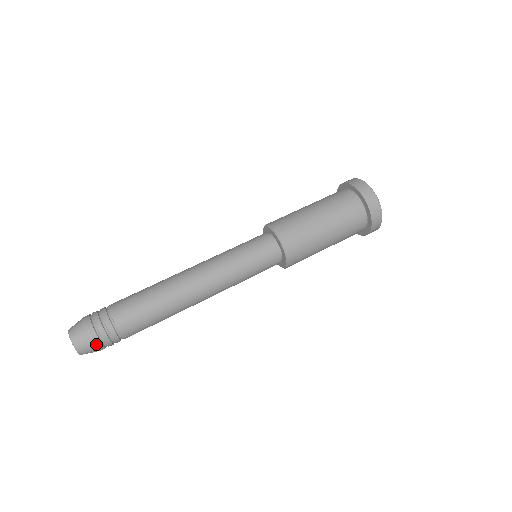
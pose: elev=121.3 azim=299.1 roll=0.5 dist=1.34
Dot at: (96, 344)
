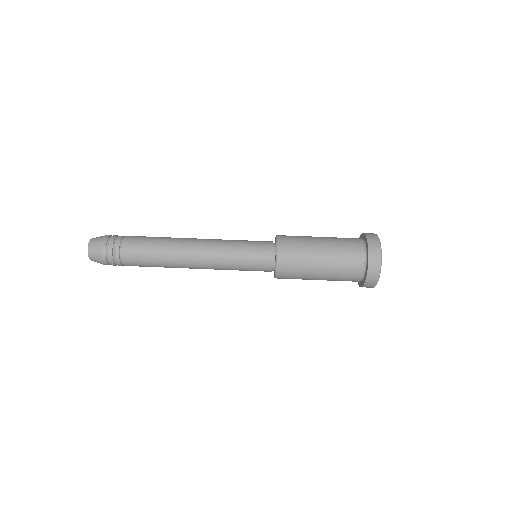
Dot at: occluded
